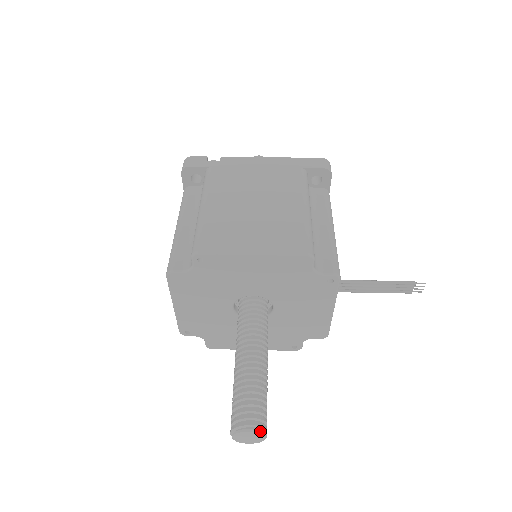
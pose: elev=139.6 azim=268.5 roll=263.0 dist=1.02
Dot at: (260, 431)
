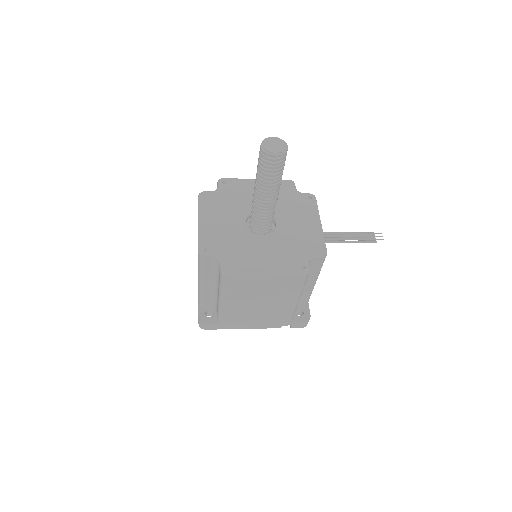
Dot at: (282, 140)
